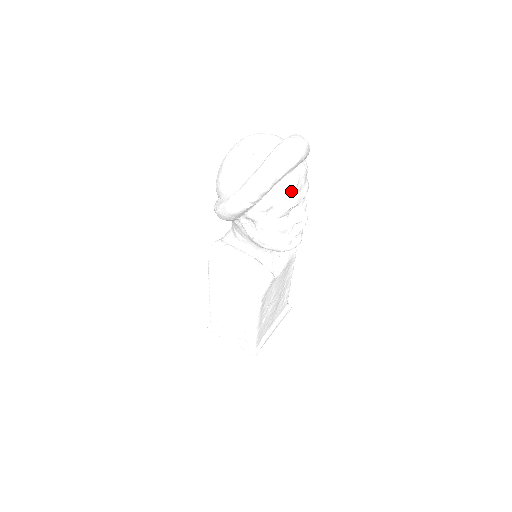
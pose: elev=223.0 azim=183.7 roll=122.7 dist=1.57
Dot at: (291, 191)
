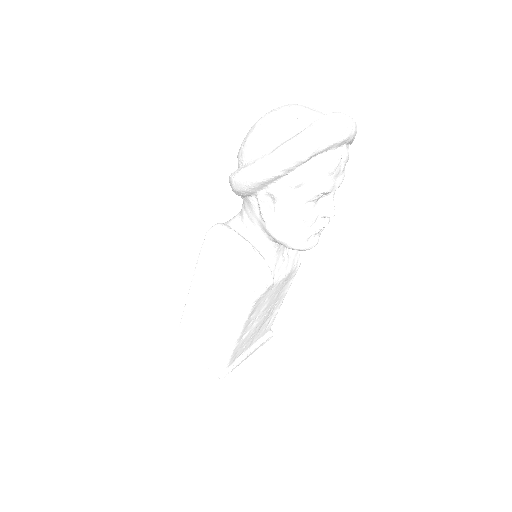
Dot at: (329, 171)
